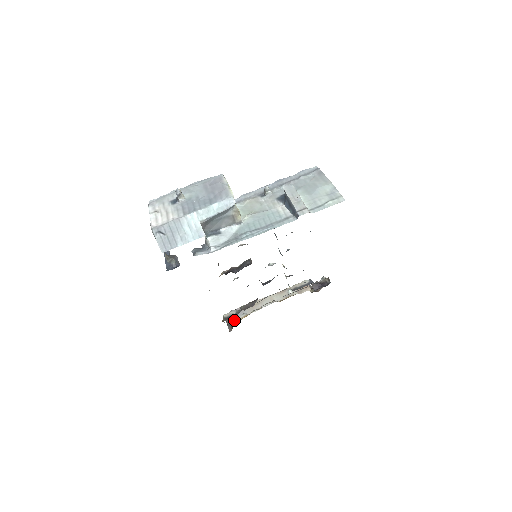
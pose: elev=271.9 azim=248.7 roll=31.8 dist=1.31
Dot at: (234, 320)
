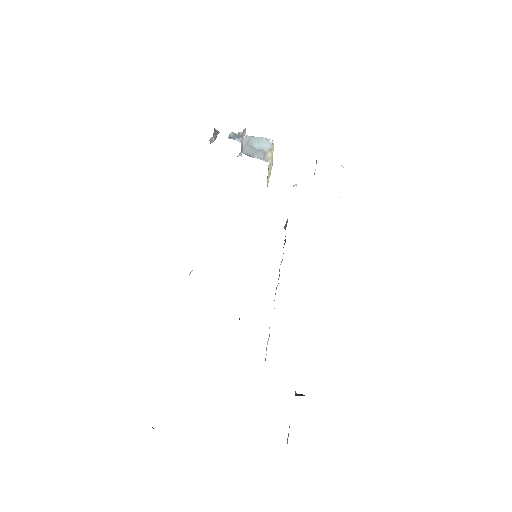
Dot at: occluded
